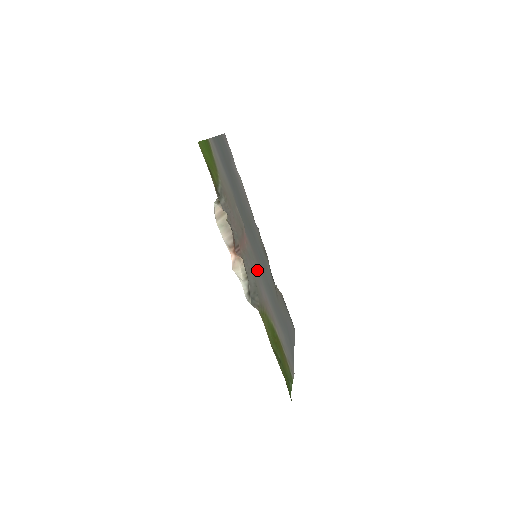
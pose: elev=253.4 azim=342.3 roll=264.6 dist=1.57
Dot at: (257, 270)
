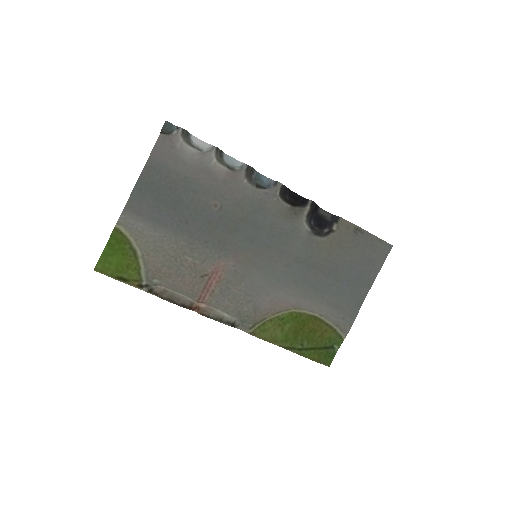
Dot at: (249, 286)
